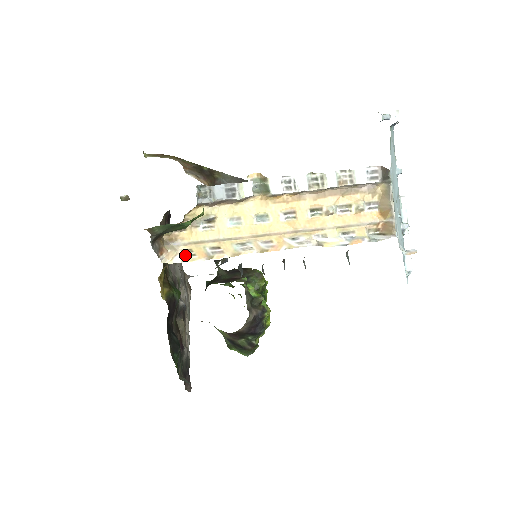
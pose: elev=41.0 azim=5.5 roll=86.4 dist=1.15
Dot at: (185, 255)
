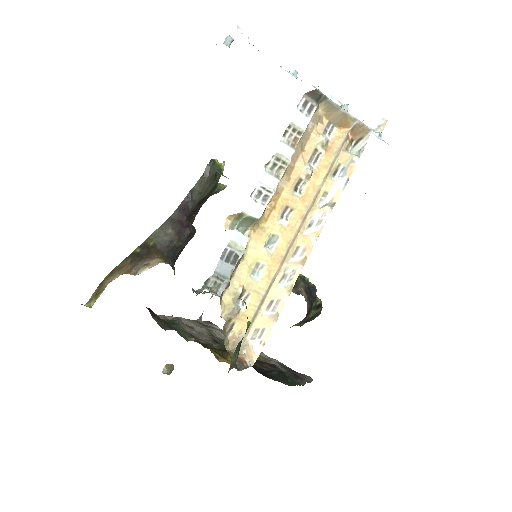
Dot at: (258, 339)
